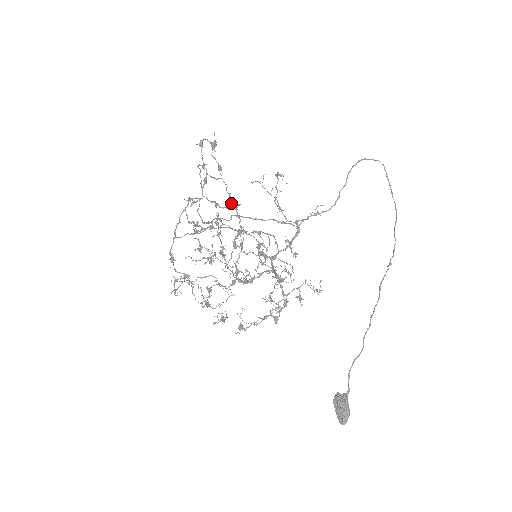
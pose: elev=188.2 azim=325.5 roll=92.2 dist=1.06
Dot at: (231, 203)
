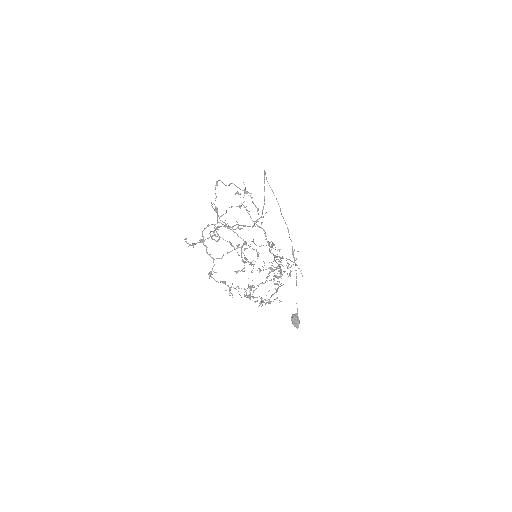
Dot at: (220, 220)
